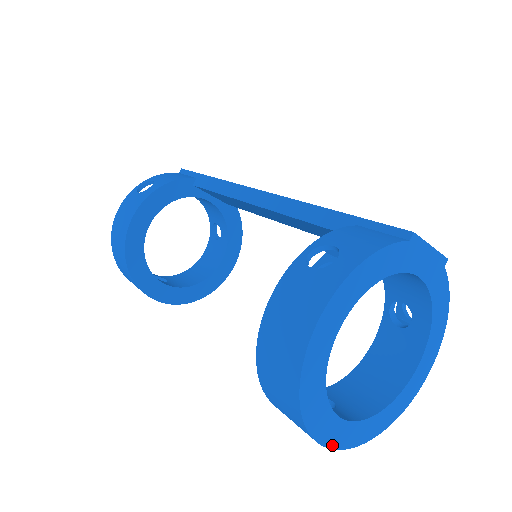
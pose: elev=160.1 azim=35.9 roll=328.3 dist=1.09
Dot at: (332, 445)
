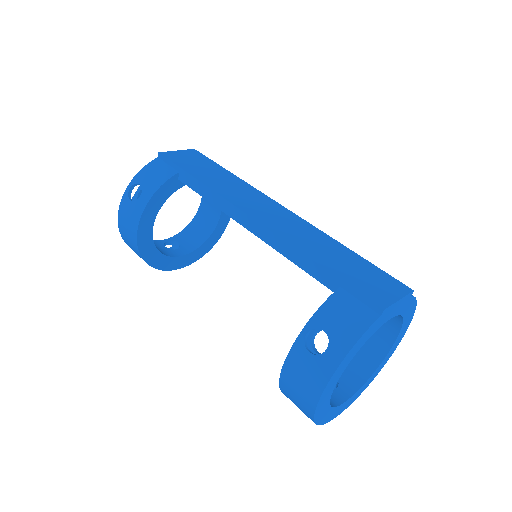
Dot at: (339, 414)
